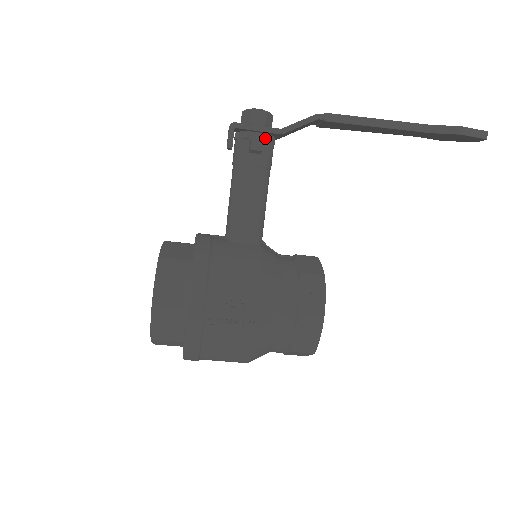
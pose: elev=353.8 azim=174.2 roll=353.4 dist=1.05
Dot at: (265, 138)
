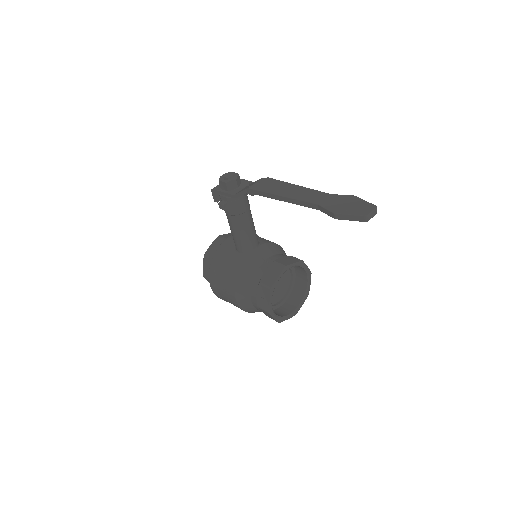
Dot at: (228, 200)
